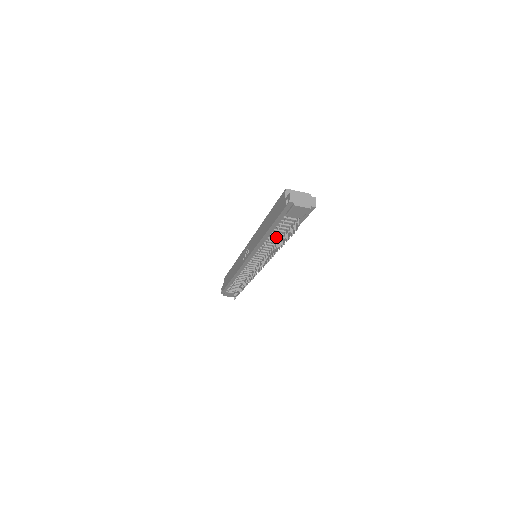
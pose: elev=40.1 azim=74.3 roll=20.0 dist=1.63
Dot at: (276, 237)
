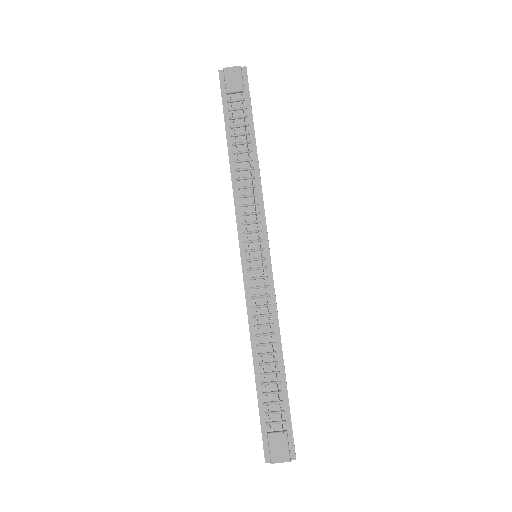
Dot at: (243, 157)
